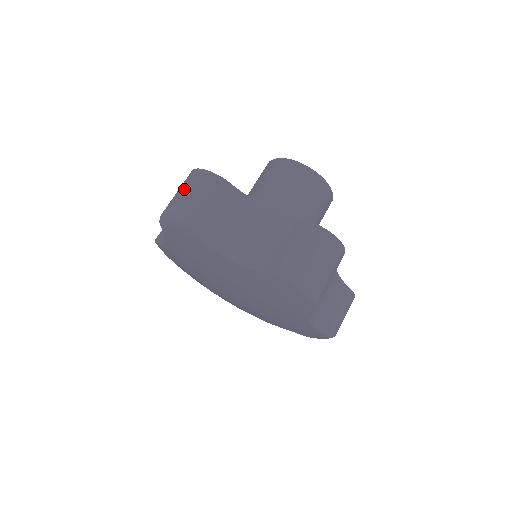
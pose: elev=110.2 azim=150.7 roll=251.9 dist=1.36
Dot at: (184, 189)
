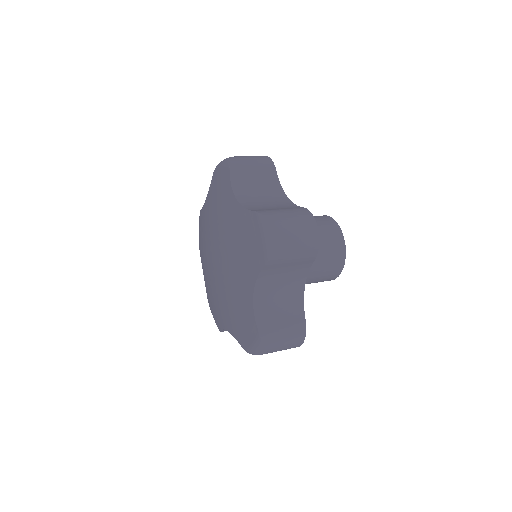
Dot at: (246, 156)
